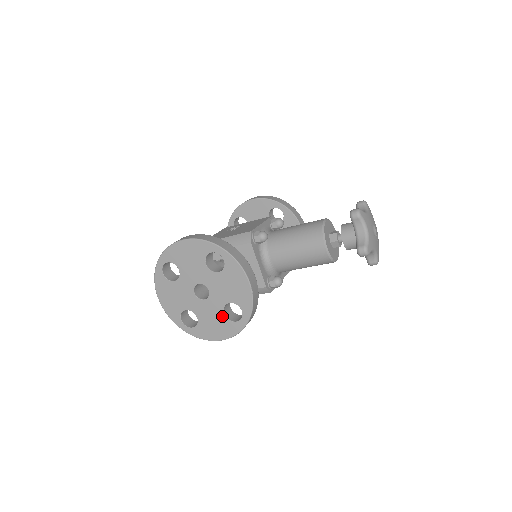
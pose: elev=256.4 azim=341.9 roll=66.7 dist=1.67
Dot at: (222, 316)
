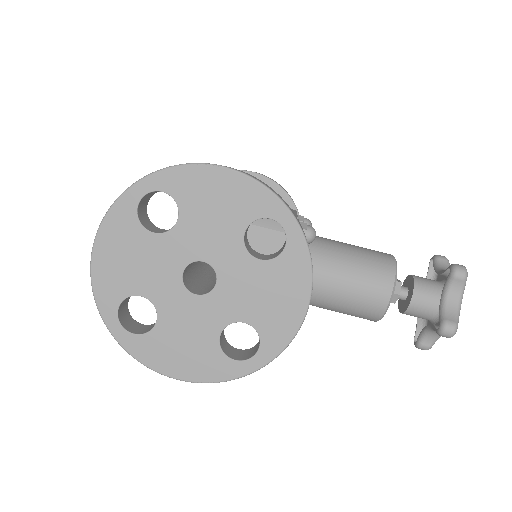
Dot at: (213, 339)
